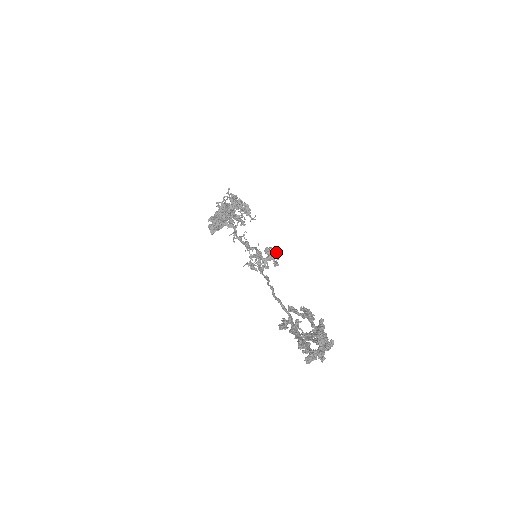
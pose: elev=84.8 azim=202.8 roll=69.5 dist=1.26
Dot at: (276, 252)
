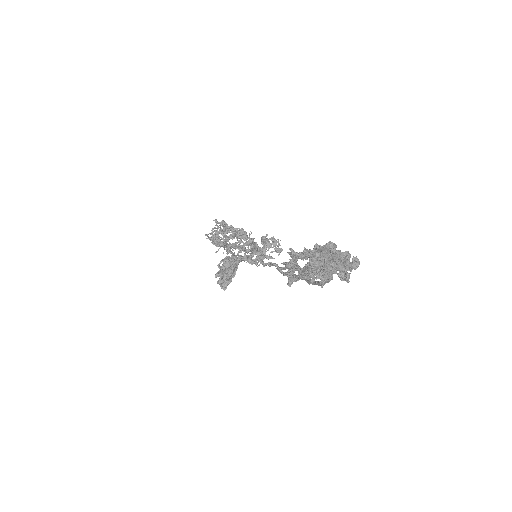
Dot at: (275, 239)
